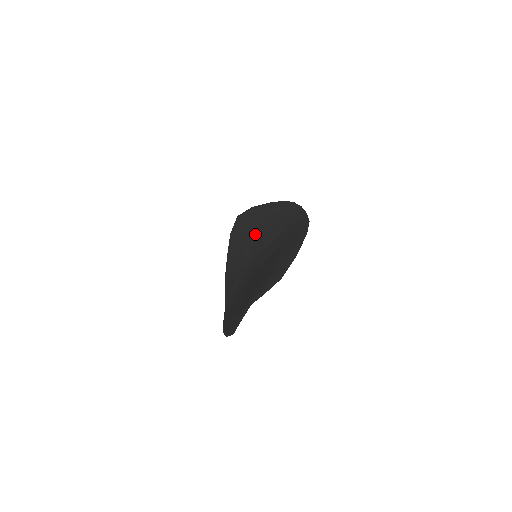
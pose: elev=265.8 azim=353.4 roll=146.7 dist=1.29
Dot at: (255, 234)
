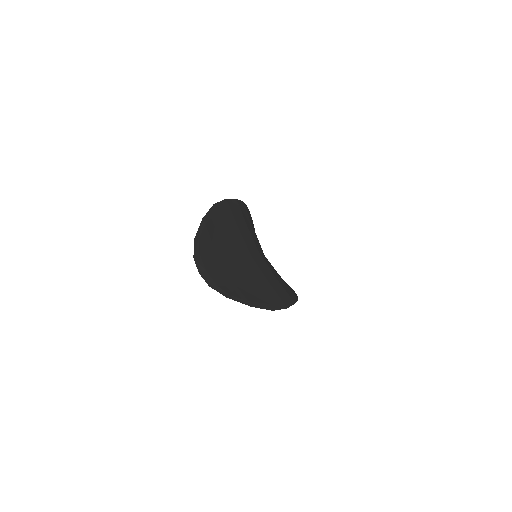
Dot at: occluded
